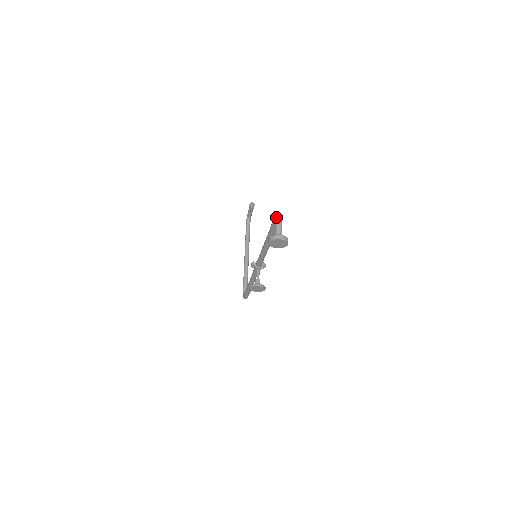
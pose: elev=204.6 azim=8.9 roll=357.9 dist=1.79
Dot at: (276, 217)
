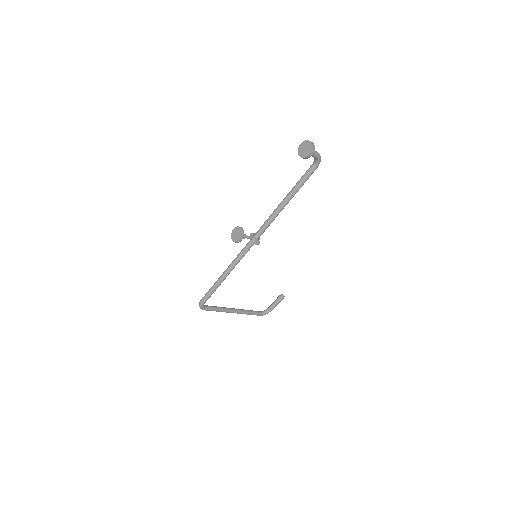
Dot at: occluded
